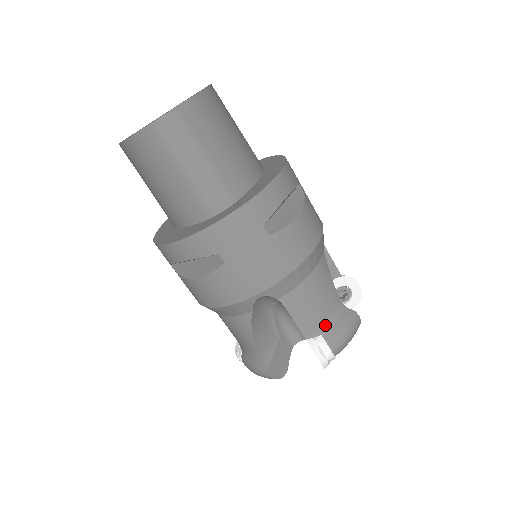
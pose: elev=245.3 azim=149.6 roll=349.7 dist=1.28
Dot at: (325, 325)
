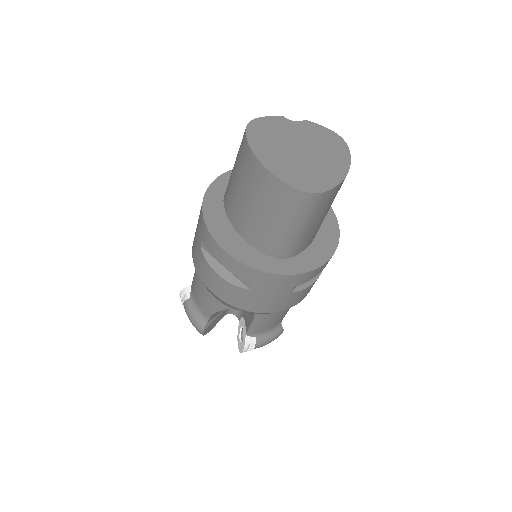
Dot at: (263, 333)
